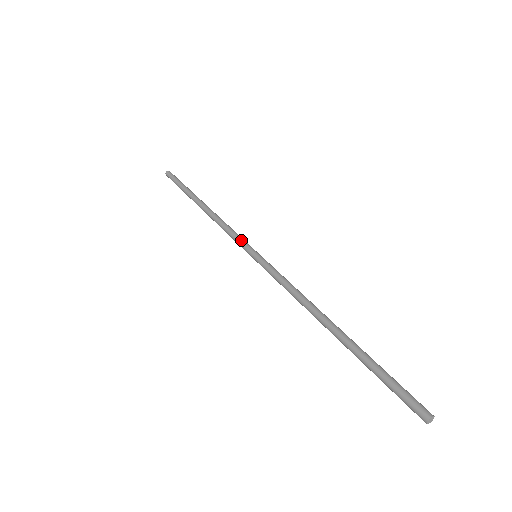
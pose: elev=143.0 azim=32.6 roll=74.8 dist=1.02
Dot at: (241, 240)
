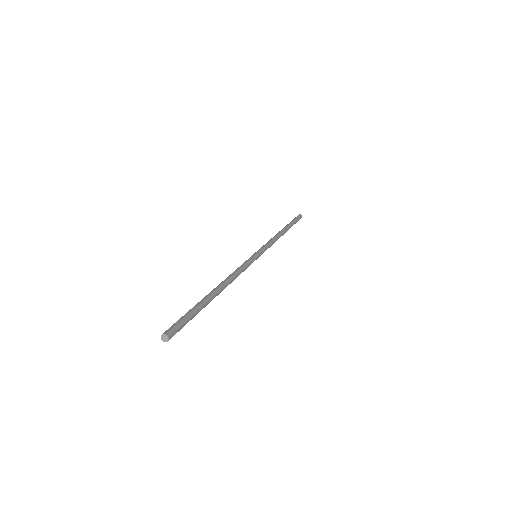
Dot at: (261, 247)
